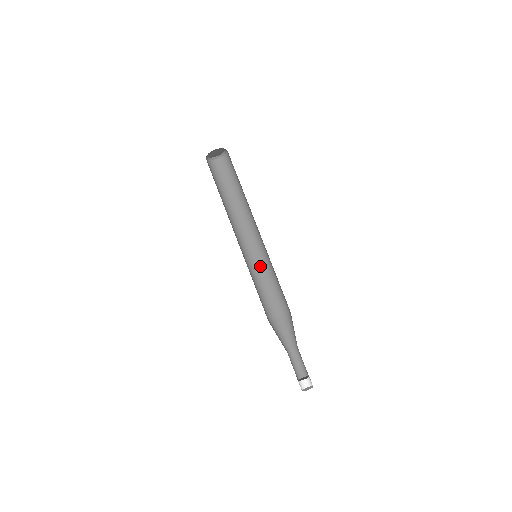
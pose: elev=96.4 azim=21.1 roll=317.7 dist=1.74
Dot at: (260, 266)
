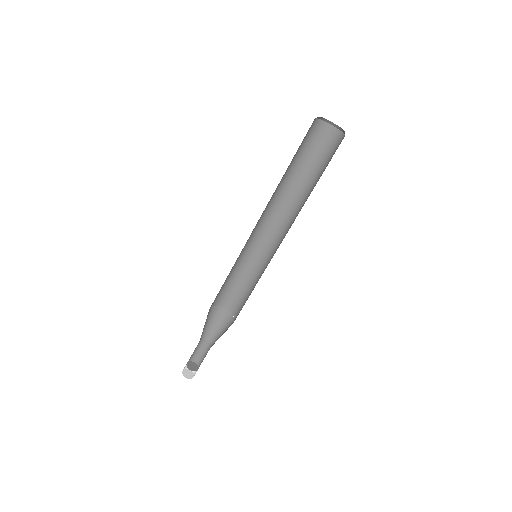
Dot at: (248, 258)
